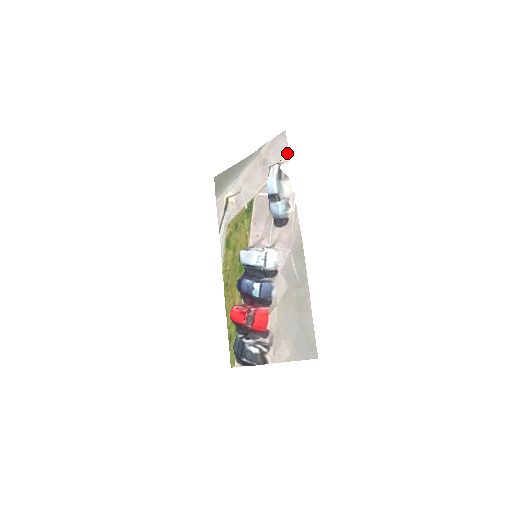
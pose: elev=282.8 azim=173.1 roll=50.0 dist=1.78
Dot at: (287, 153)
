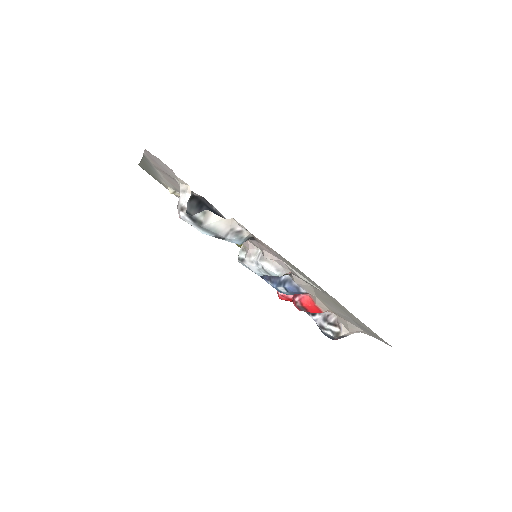
Dot at: (177, 178)
